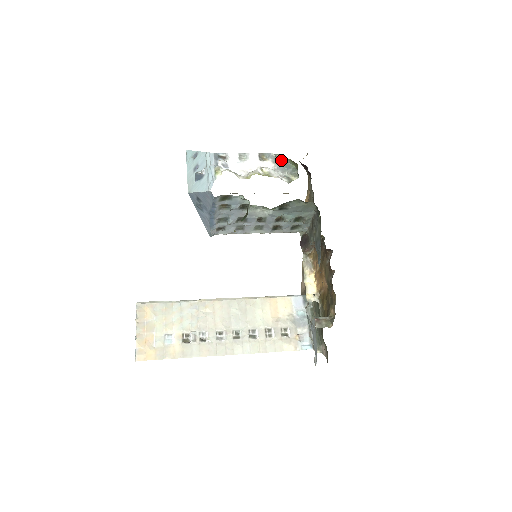
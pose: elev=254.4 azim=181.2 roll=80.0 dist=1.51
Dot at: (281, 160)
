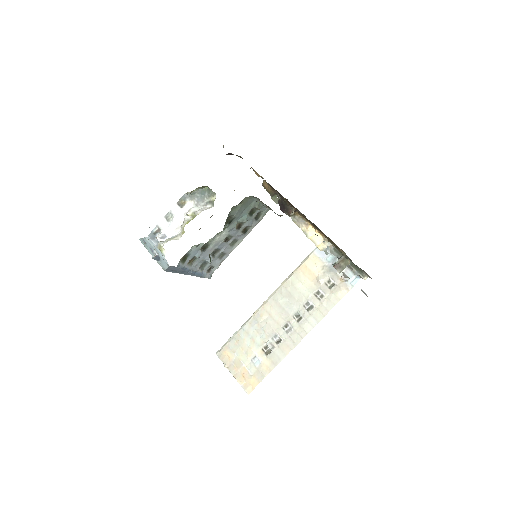
Dot at: (194, 193)
